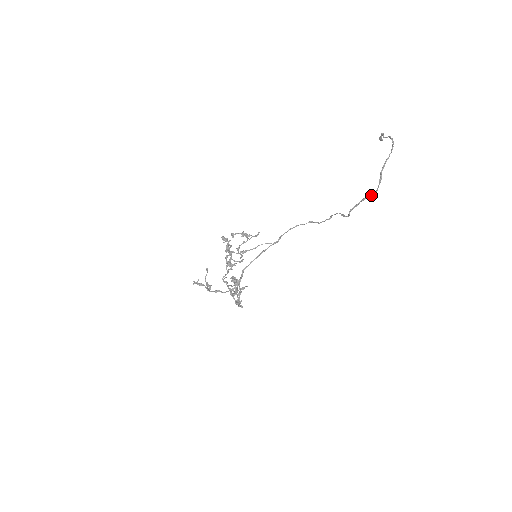
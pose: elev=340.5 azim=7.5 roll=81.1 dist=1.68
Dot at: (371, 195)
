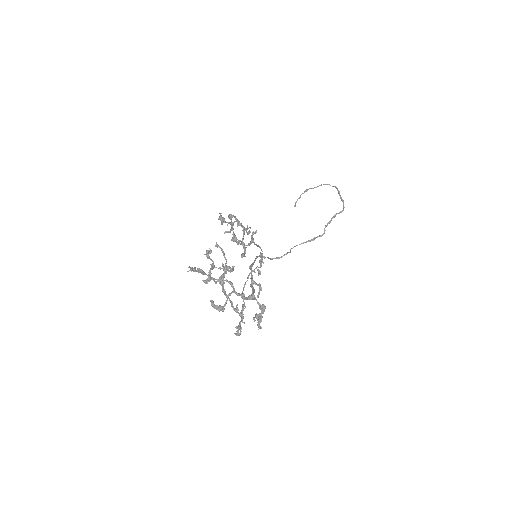
Dot at: (340, 212)
